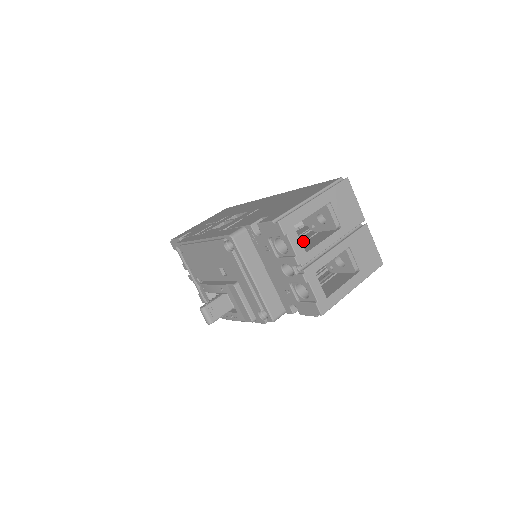
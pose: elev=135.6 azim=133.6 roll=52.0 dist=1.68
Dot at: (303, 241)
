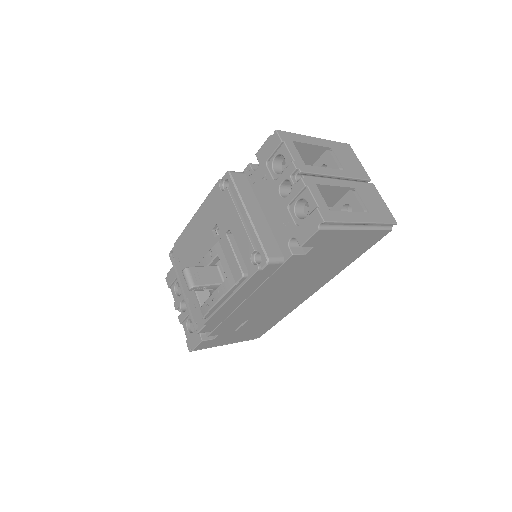
Dot at: occluded
